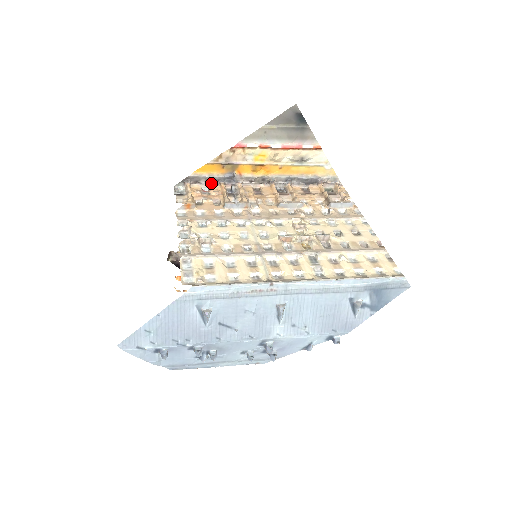
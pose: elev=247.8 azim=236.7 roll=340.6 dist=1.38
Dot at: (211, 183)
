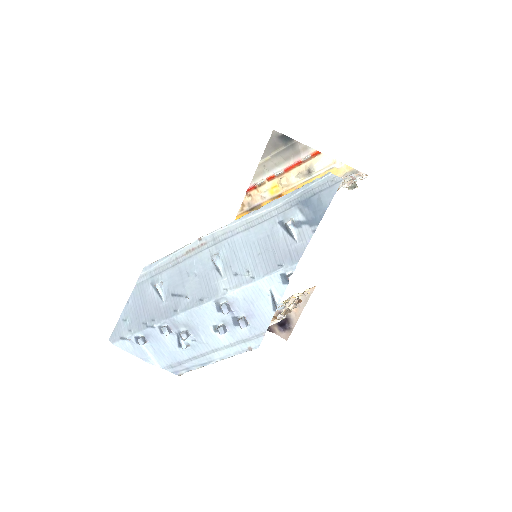
Dot at: occluded
